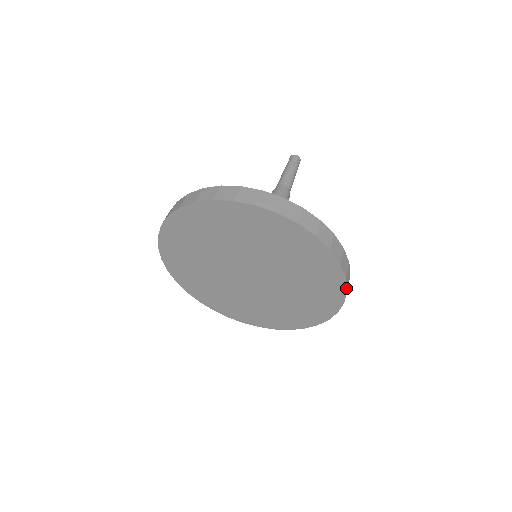
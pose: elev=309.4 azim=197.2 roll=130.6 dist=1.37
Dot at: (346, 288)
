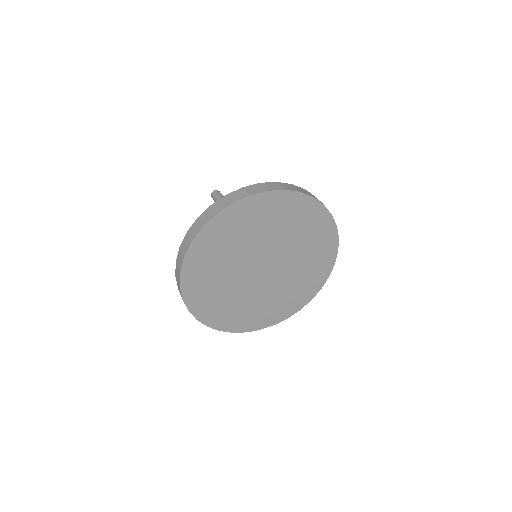
Dot at: occluded
